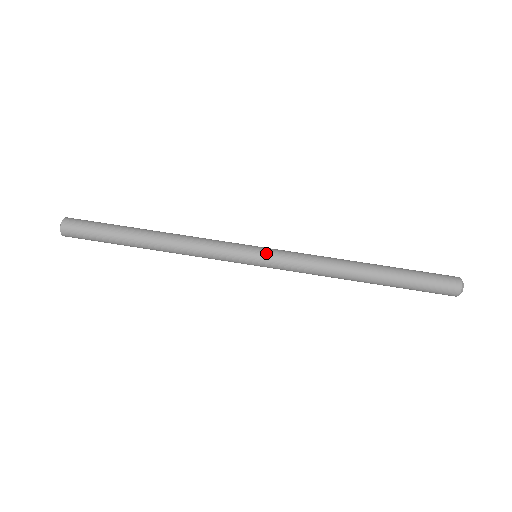
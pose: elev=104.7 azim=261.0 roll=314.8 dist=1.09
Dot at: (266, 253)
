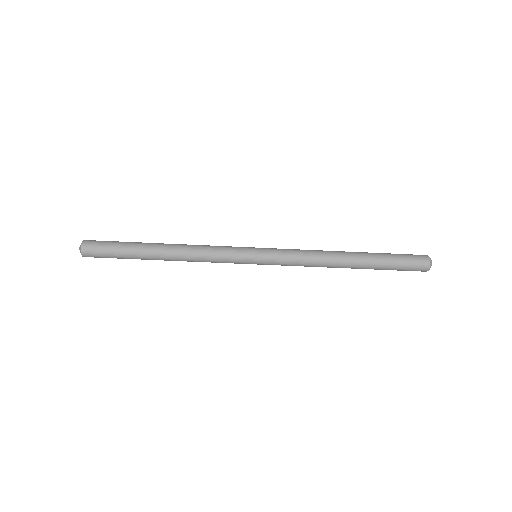
Dot at: (265, 257)
